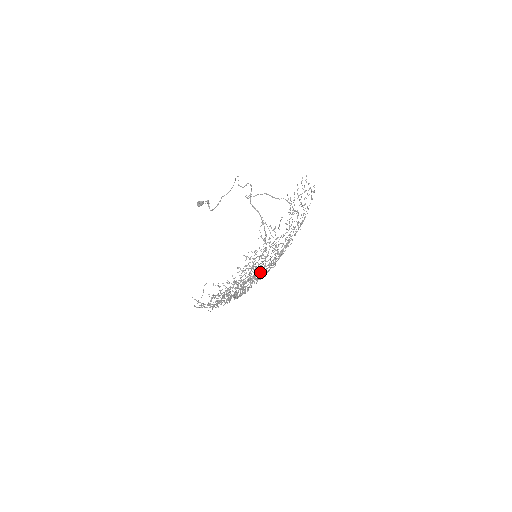
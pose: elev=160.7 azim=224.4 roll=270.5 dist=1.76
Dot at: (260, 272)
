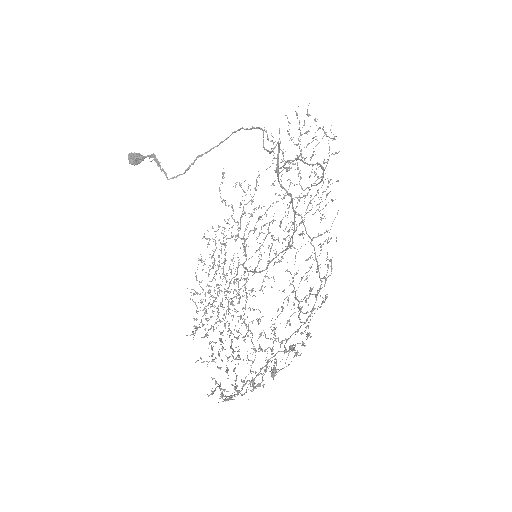
Dot at: occluded
